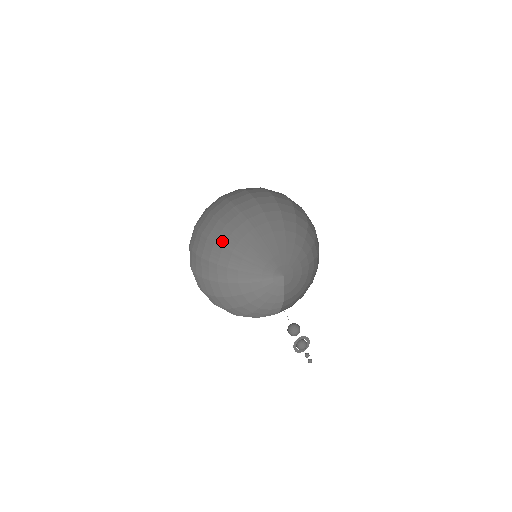
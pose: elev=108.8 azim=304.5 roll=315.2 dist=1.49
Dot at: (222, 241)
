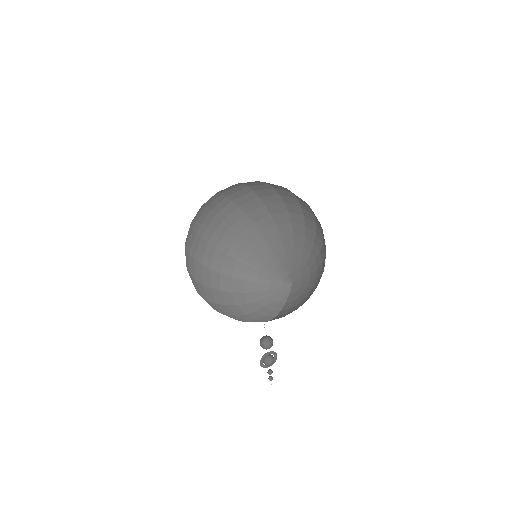
Dot at: (238, 230)
